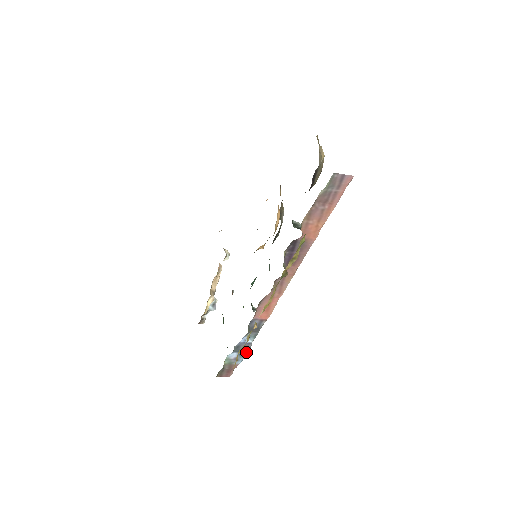
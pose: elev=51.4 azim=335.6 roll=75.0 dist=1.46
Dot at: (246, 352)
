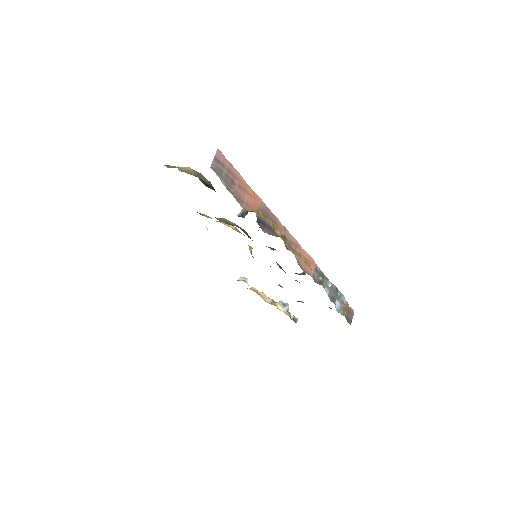
Dot at: (338, 292)
